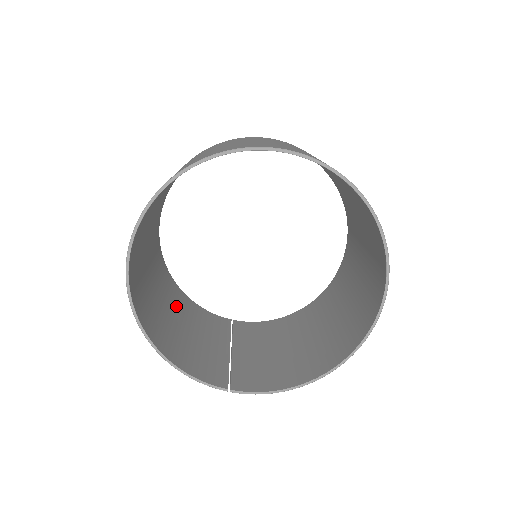
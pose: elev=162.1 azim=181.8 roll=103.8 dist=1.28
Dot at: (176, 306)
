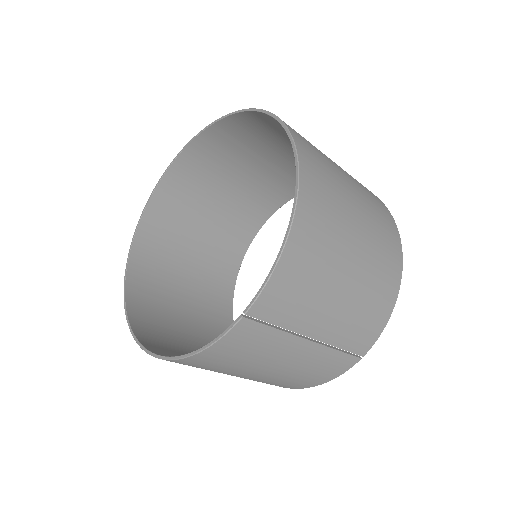
Dot at: occluded
